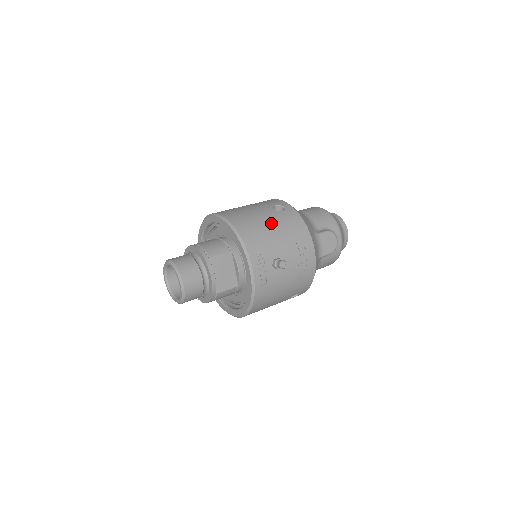
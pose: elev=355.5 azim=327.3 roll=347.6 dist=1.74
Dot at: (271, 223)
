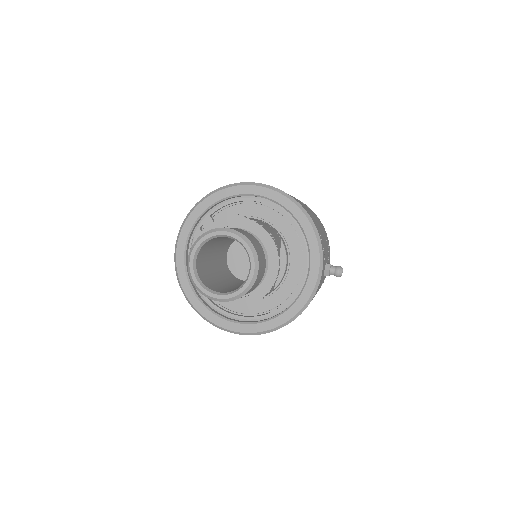
Dot at: occluded
